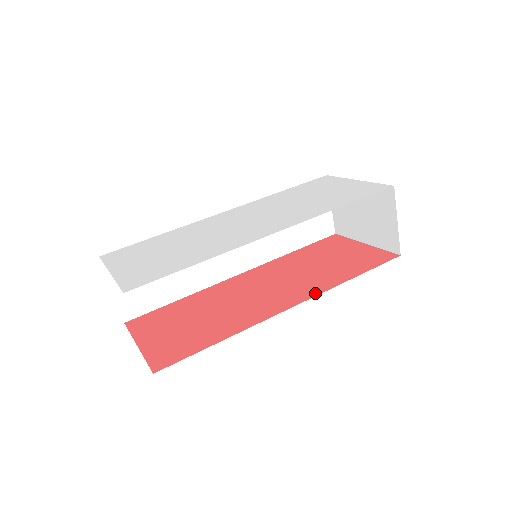
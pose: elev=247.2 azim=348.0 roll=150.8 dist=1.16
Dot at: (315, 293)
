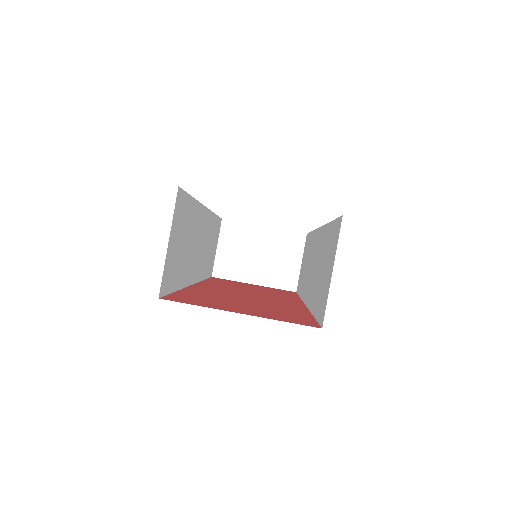
Dot at: (298, 300)
